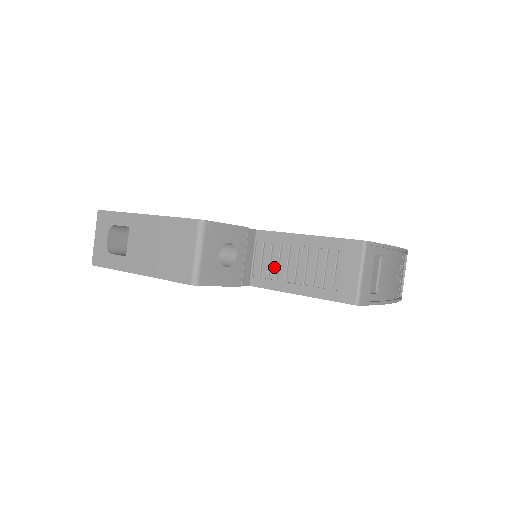
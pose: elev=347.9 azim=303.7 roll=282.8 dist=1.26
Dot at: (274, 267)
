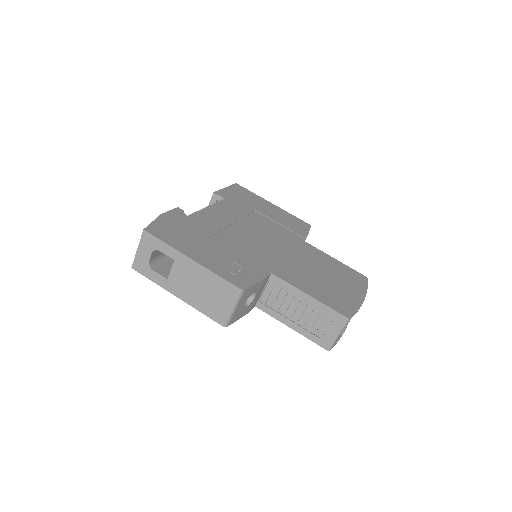
Dot at: (278, 303)
